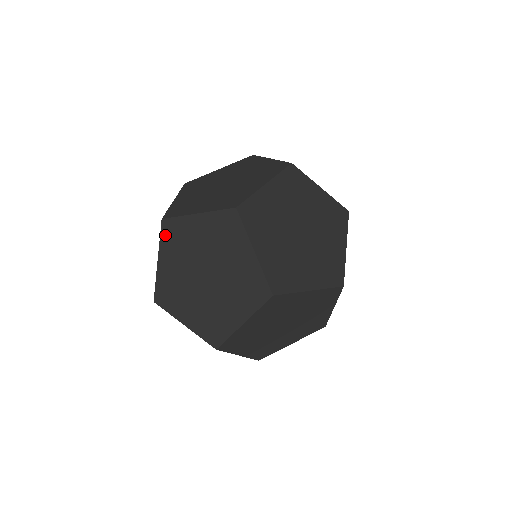
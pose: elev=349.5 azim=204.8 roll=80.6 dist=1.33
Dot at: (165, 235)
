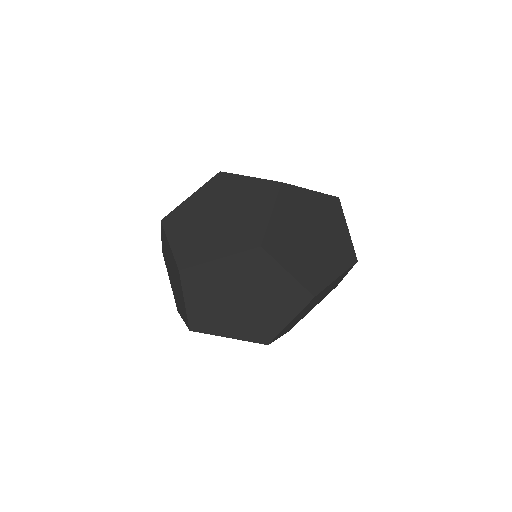
Dot at: (165, 261)
